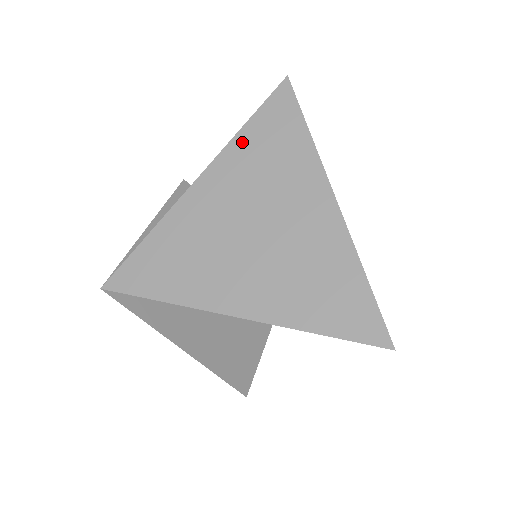
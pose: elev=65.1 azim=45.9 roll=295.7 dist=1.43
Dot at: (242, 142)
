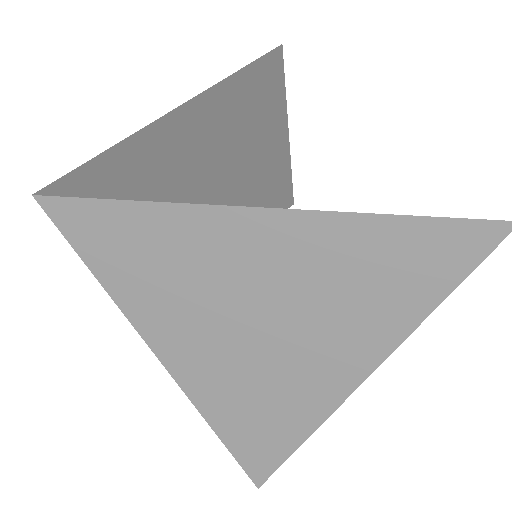
Dot at: (359, 232)
